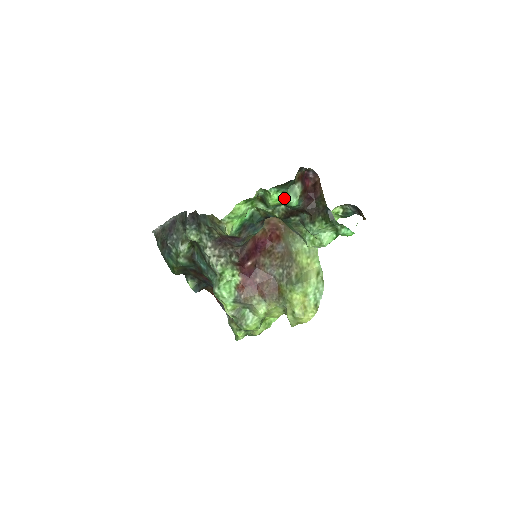
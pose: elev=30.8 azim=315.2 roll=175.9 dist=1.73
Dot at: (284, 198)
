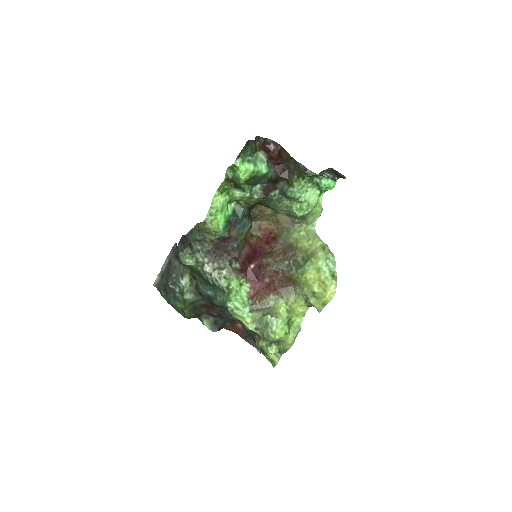
Dot at: (252, 168)
